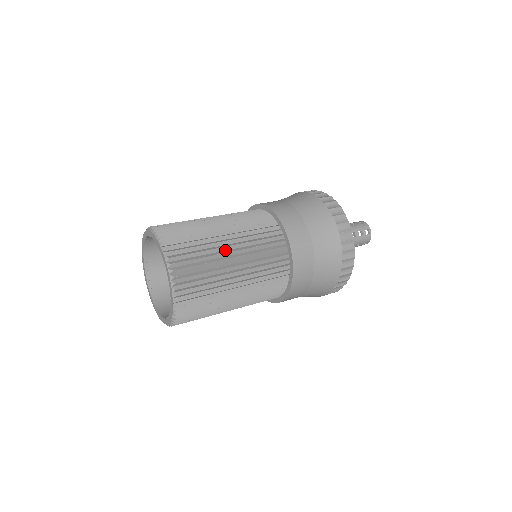
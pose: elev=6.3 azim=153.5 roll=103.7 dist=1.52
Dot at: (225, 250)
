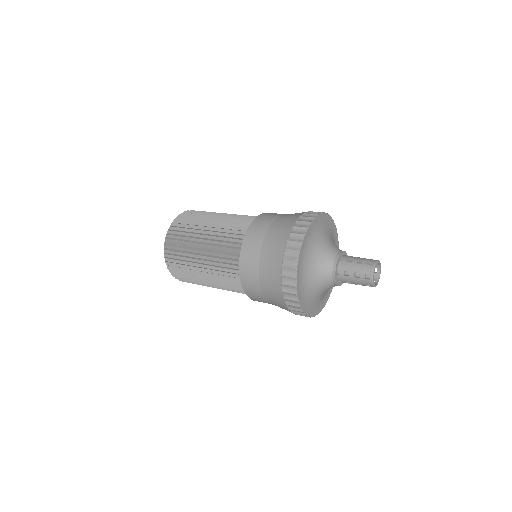
Dot at: (214, 219)
